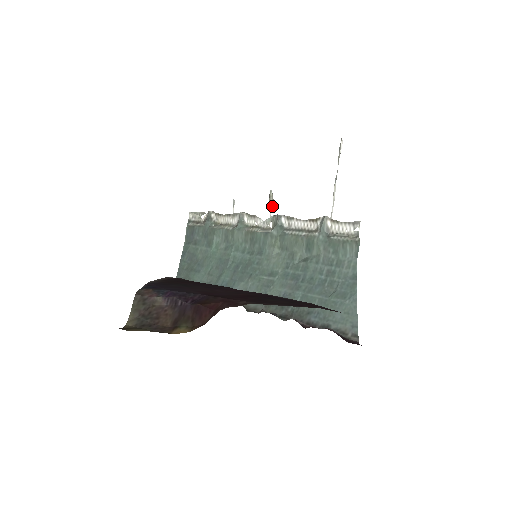
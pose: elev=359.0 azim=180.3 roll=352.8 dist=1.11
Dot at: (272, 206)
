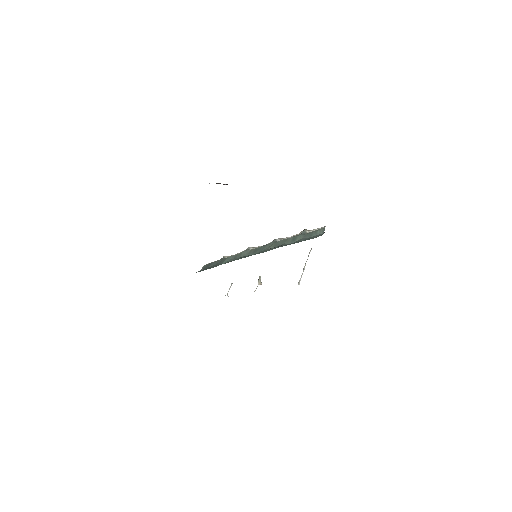
Dot at: (260, 283)
